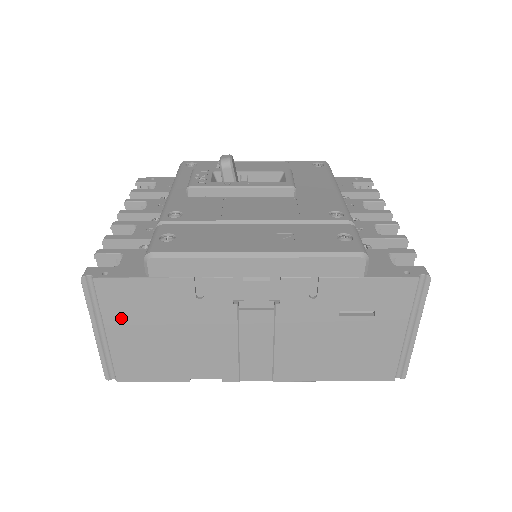
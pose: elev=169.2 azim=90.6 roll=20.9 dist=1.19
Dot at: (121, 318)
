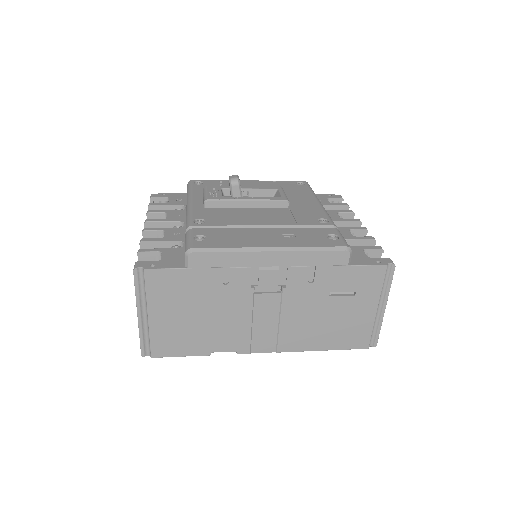
Dot at: (162, 302)
